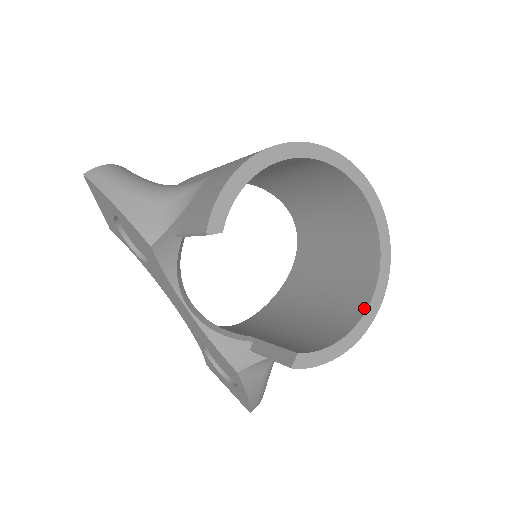
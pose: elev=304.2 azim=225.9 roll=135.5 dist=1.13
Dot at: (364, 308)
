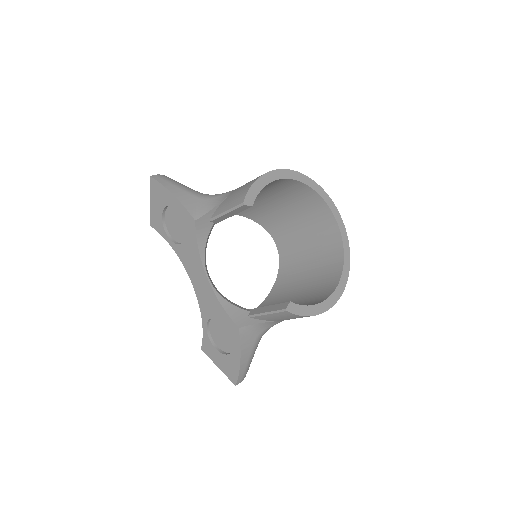
Dot at: (332, 290)
